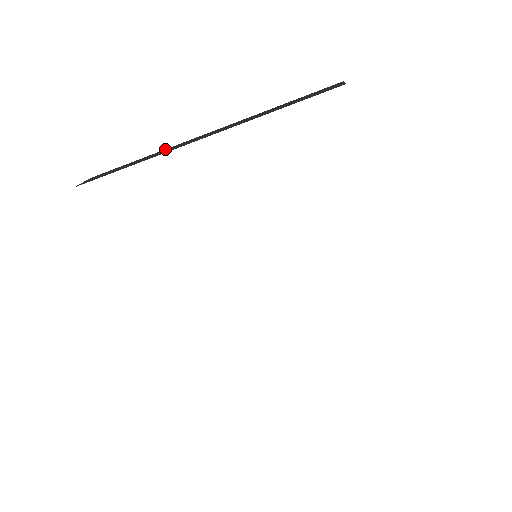
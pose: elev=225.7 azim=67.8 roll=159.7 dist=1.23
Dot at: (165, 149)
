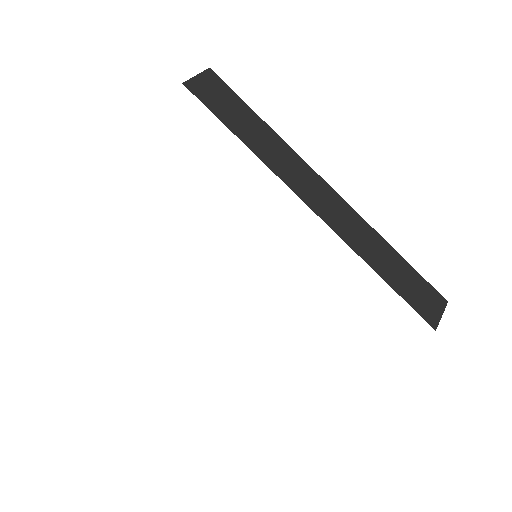
Dot at: occluded
